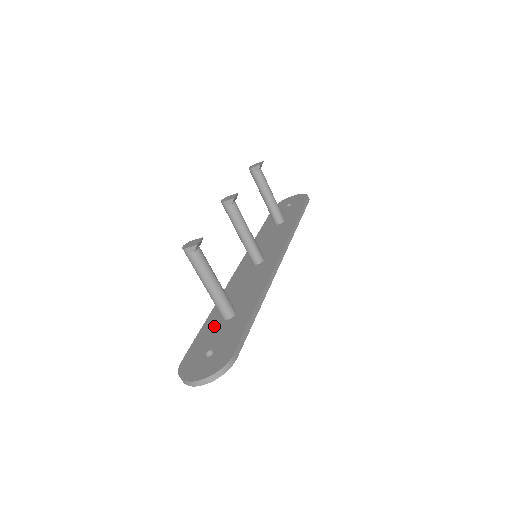
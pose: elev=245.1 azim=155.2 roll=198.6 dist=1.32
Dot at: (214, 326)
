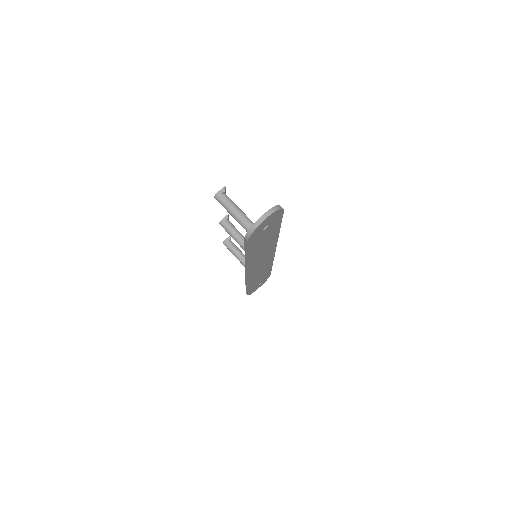
Dot at: occluded
